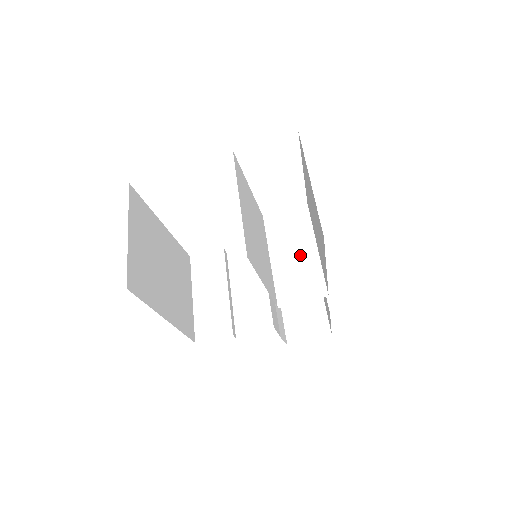
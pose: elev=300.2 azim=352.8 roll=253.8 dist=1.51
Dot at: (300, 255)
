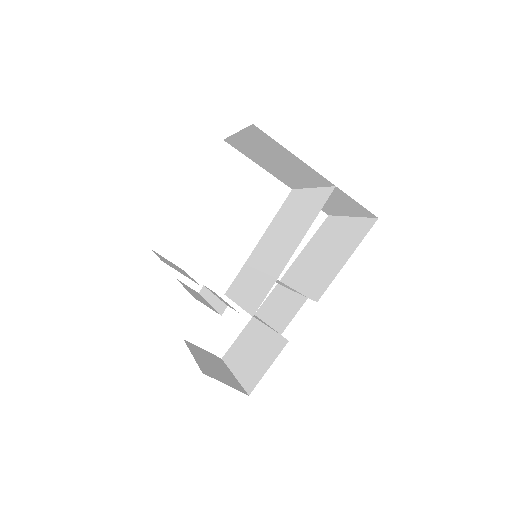
Dot at: occluded
